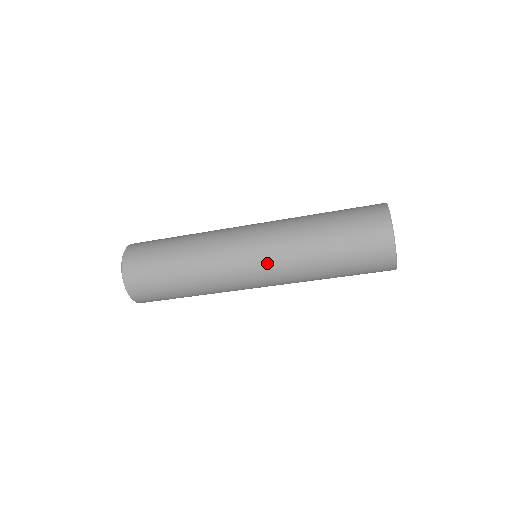
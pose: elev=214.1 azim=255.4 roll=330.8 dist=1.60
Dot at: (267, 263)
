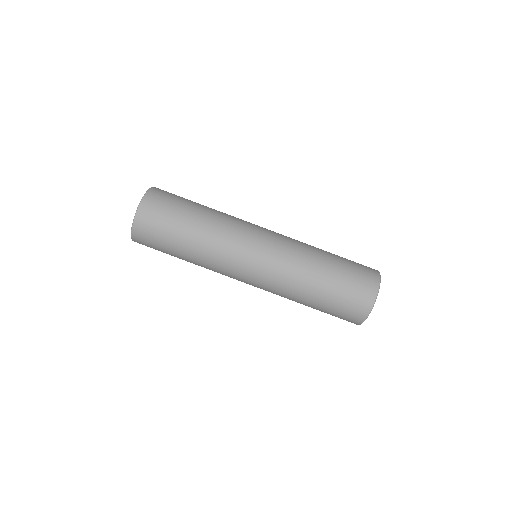
Dot at: (279, 239)
